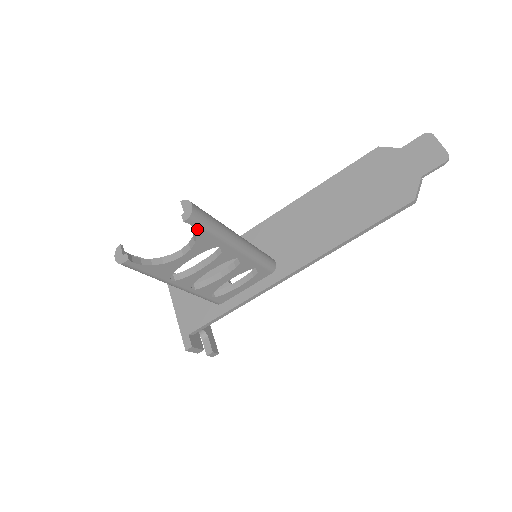
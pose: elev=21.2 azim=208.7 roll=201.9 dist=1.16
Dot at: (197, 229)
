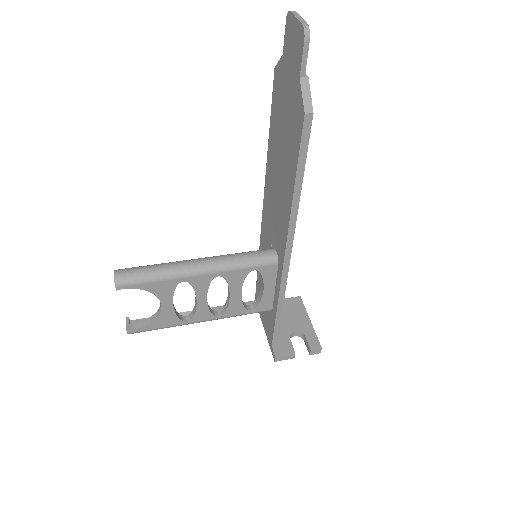
Dot at: (136, 287)
